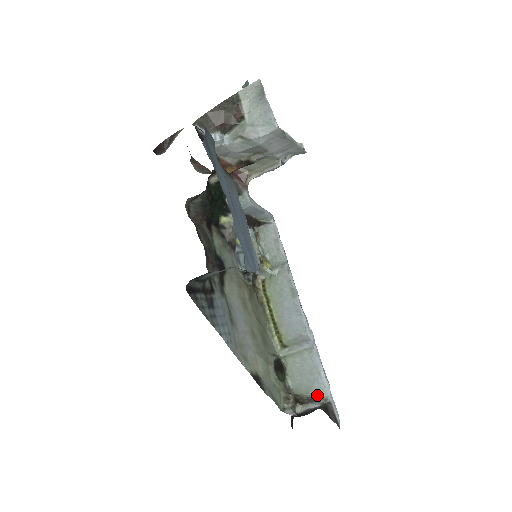
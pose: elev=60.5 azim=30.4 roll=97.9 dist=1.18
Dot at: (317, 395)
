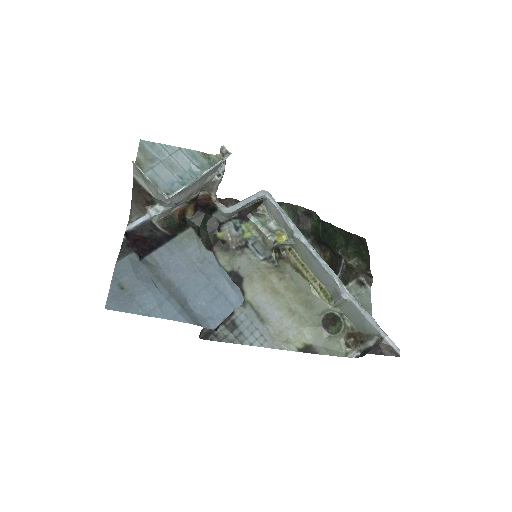
Dot at: (372, 332)
